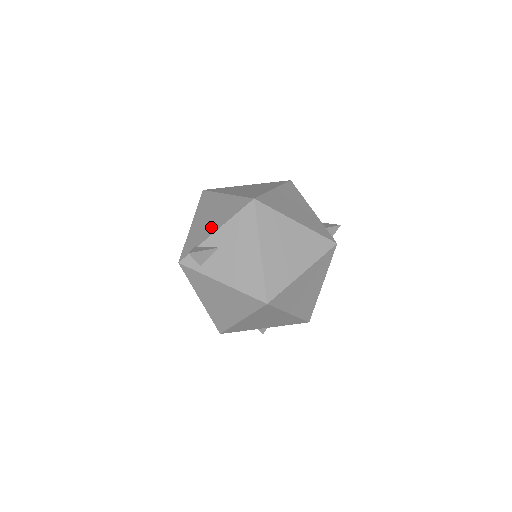
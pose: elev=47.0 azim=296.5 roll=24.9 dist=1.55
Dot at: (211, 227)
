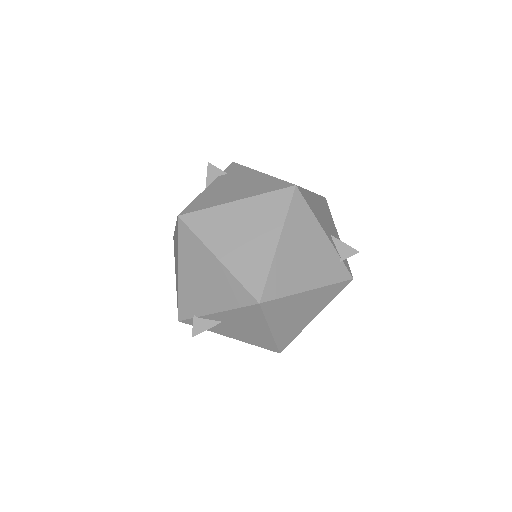
Dot at: (208, 302)
